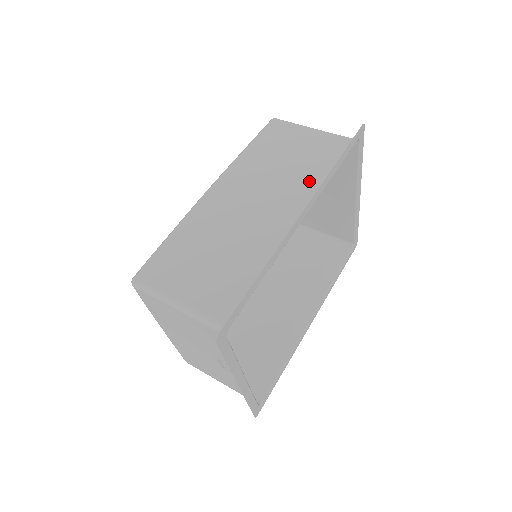
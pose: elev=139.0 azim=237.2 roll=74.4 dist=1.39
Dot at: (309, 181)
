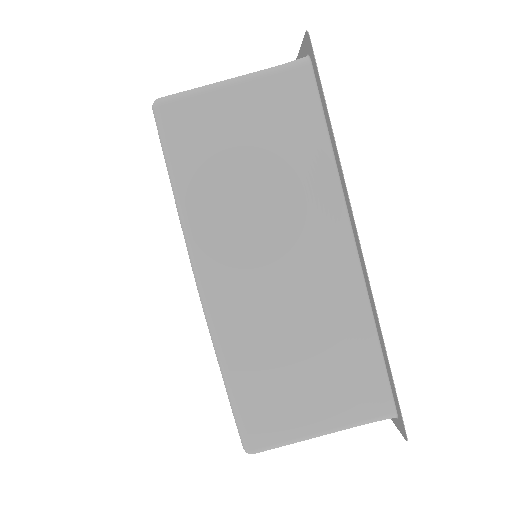
Dot at: (311, 180)
